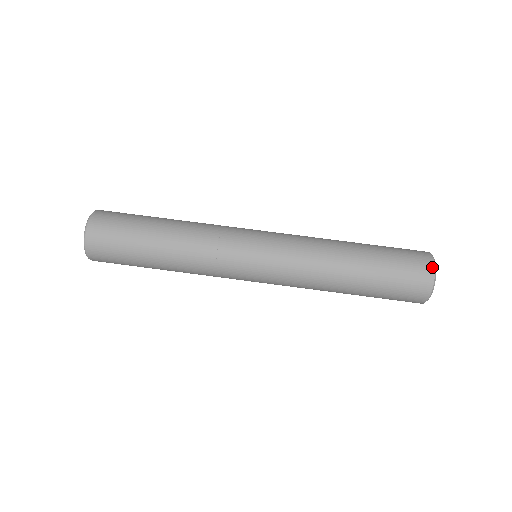
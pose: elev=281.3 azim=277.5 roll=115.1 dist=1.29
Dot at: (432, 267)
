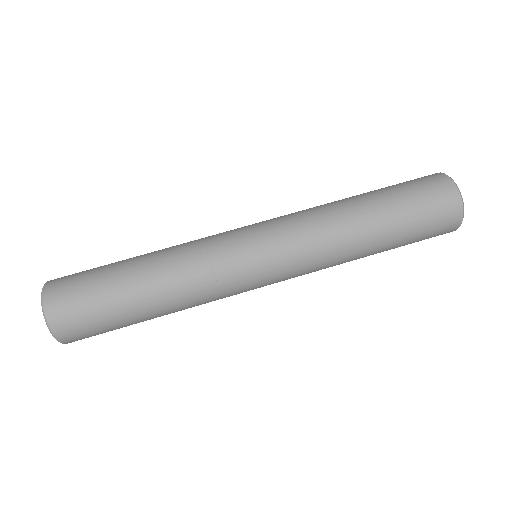
Dot at: (459, 200)
